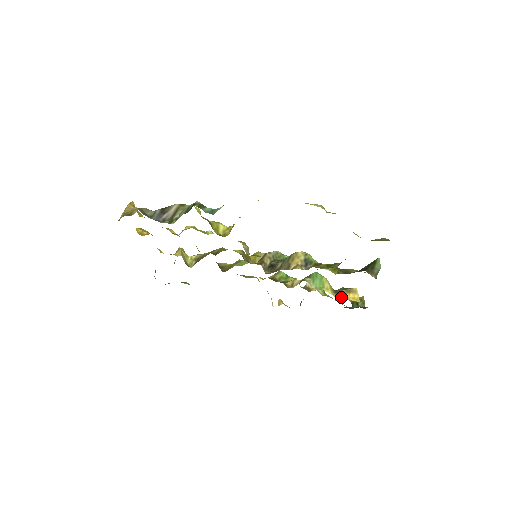
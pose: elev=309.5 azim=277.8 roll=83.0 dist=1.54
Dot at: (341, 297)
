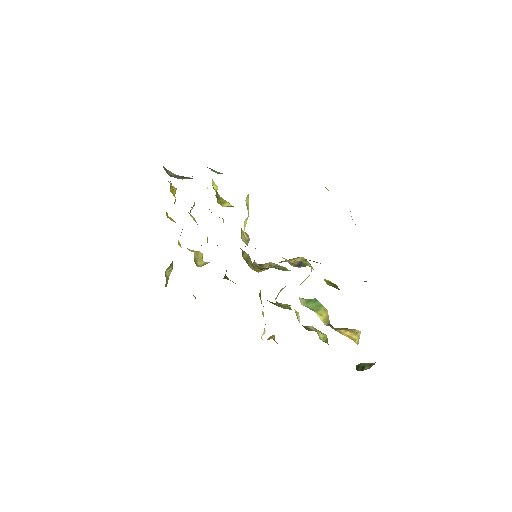
Dot at: (333, 328)
